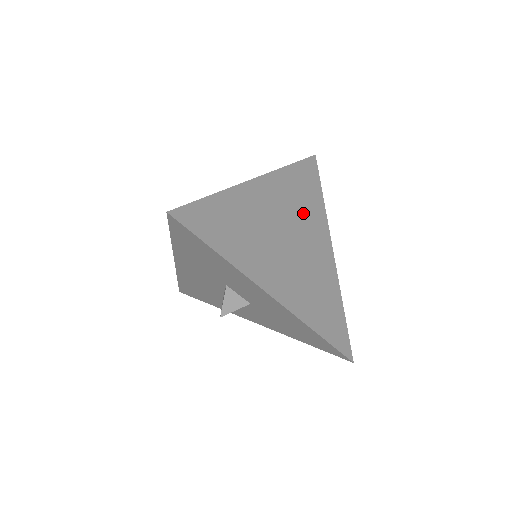
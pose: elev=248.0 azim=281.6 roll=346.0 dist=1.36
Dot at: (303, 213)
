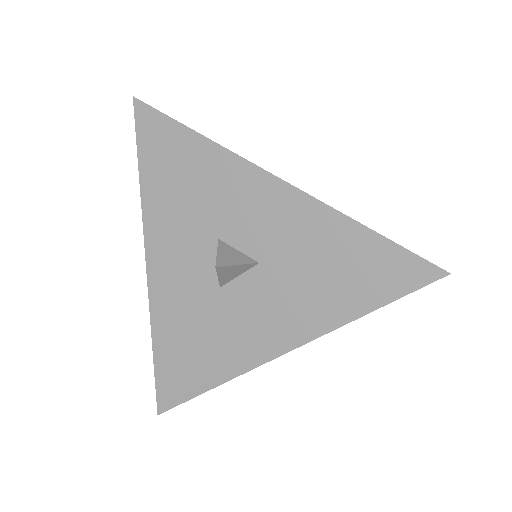
Dot at: occluded
